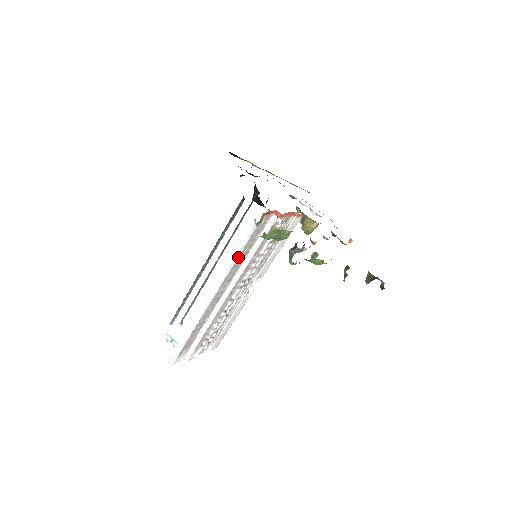
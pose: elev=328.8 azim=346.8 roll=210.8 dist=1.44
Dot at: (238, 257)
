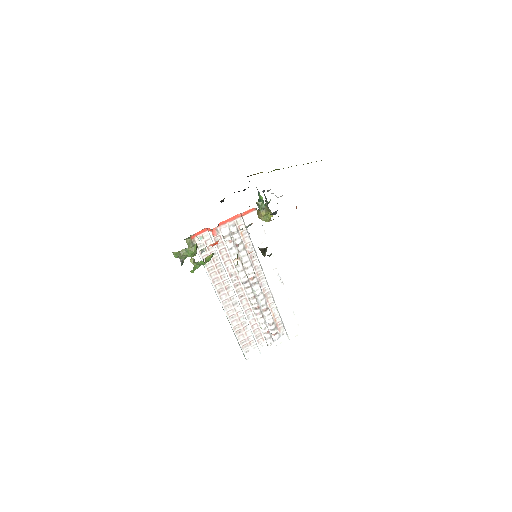
Dot at: (208, 273)
